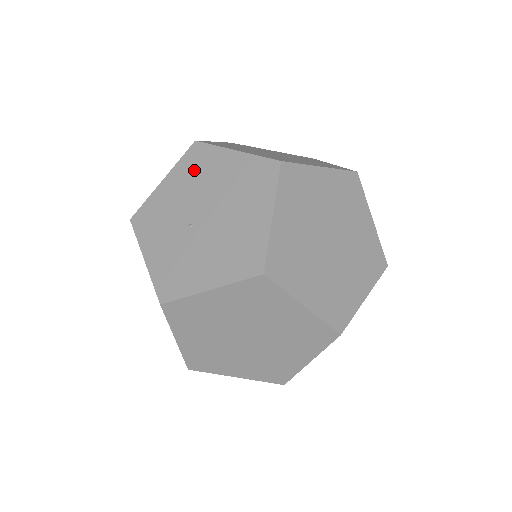
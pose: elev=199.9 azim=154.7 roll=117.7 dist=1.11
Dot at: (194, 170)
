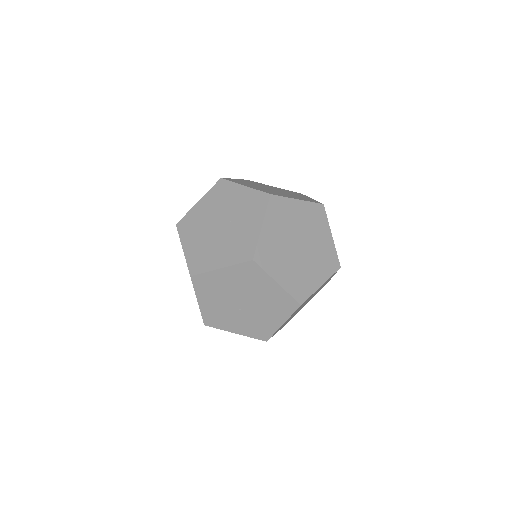
Dot at: (209, 289)
